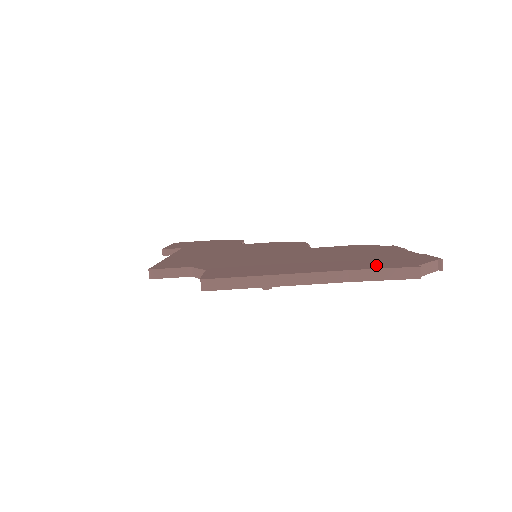
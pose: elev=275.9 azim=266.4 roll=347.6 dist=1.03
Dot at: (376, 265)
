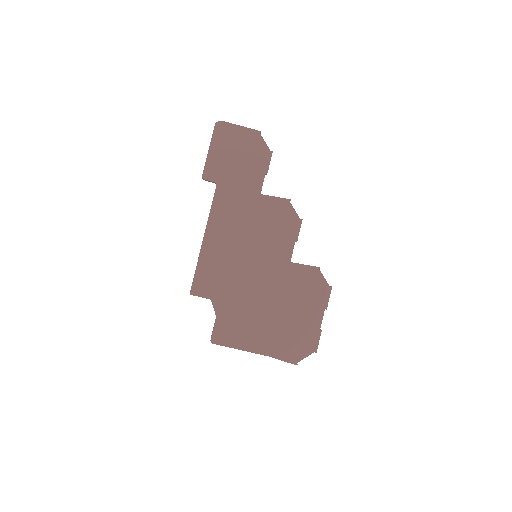
Dot at: (285, 352)
